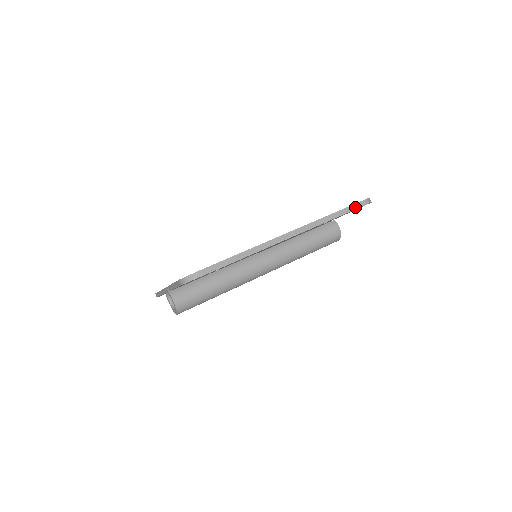
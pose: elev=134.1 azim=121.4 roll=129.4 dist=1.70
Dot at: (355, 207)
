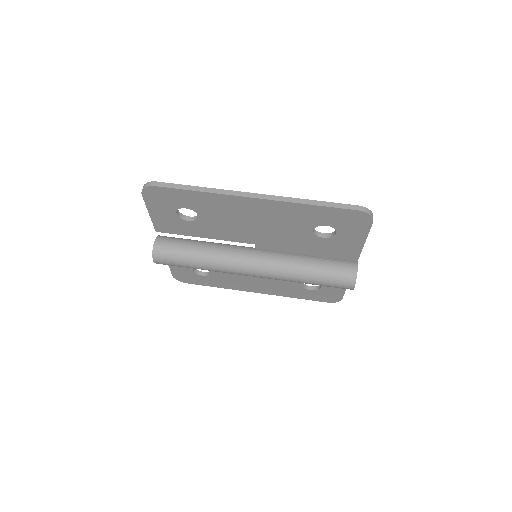
Dot at: (344, 206)
